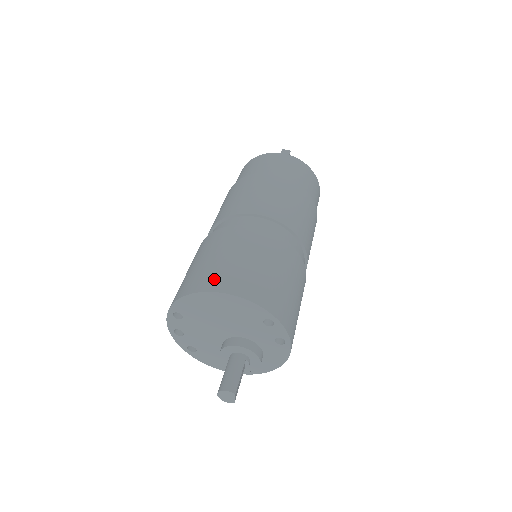
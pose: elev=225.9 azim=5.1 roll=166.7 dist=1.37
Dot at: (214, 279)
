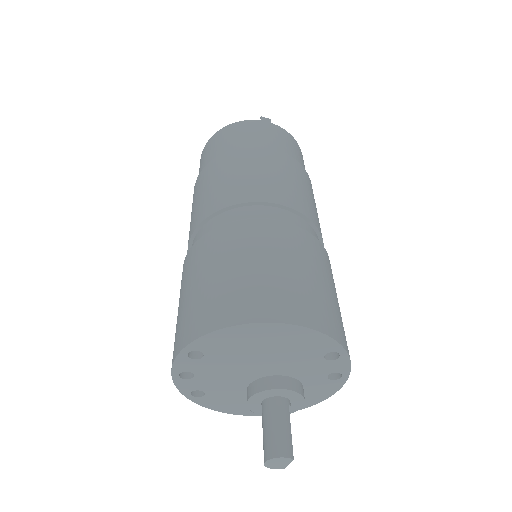
Dot at: (262, 302)
